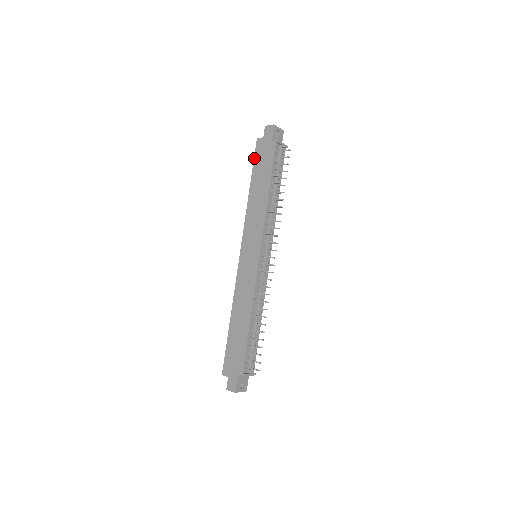
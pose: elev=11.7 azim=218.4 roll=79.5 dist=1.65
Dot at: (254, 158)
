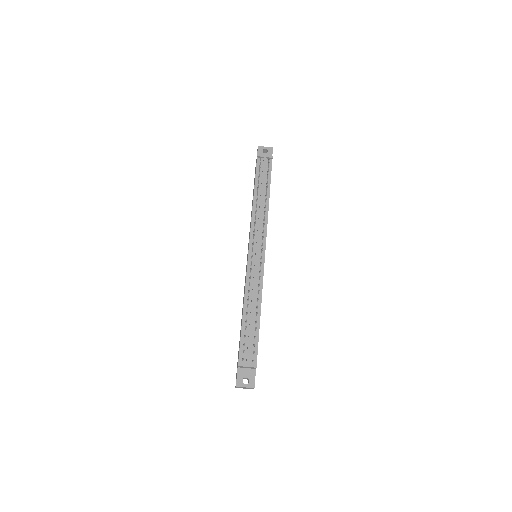
Dot at: occluded
